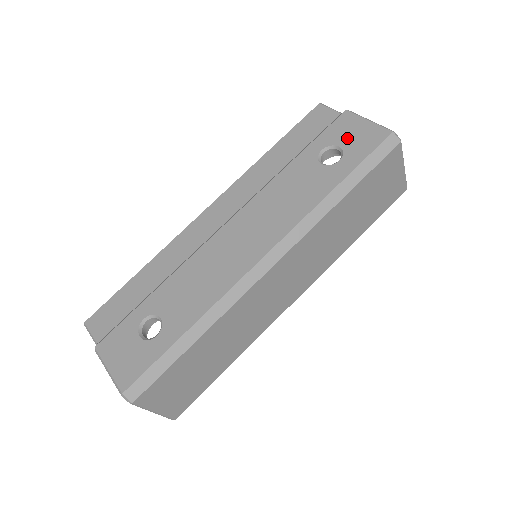
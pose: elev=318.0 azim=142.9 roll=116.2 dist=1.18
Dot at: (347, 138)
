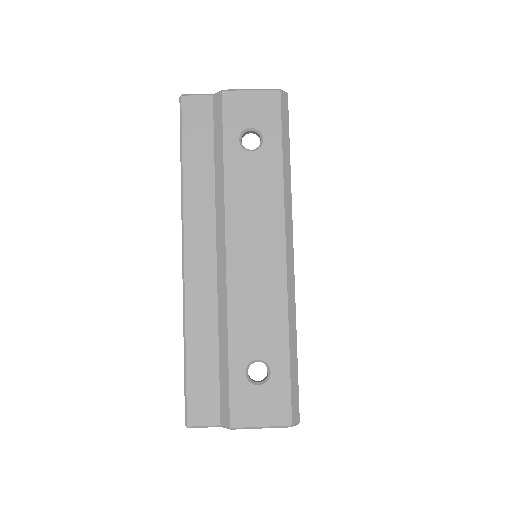
Dot at: (250, 116)
